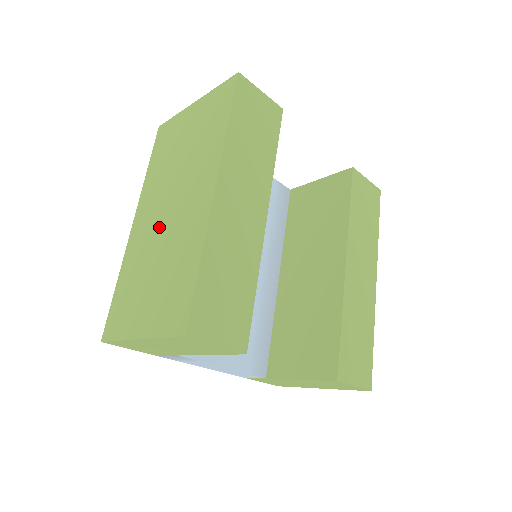
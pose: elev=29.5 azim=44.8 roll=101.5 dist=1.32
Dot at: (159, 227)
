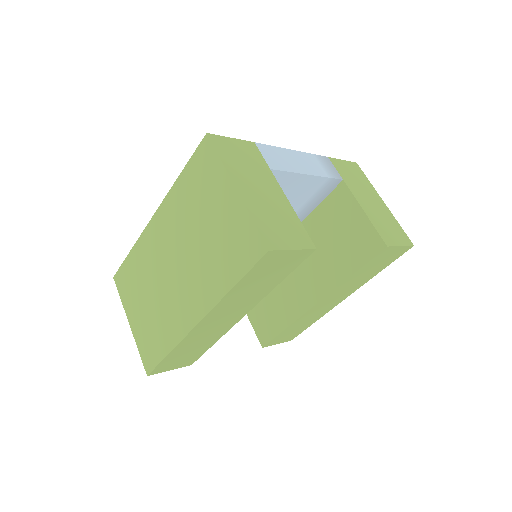
Dot at: (163, 269)
